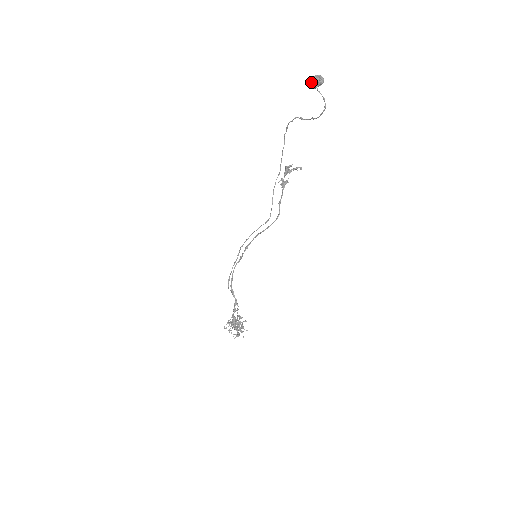
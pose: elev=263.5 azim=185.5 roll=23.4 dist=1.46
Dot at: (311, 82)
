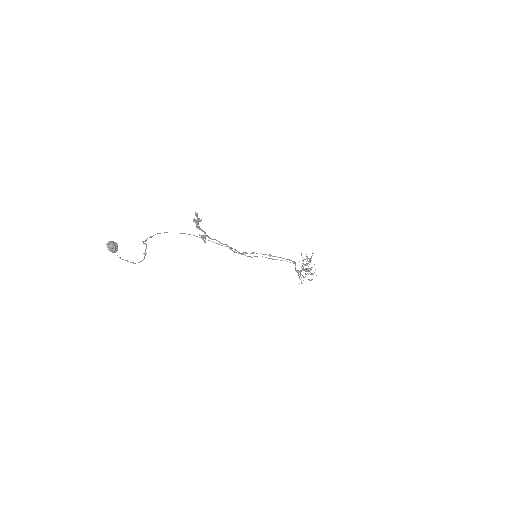
Dot at: occluded
